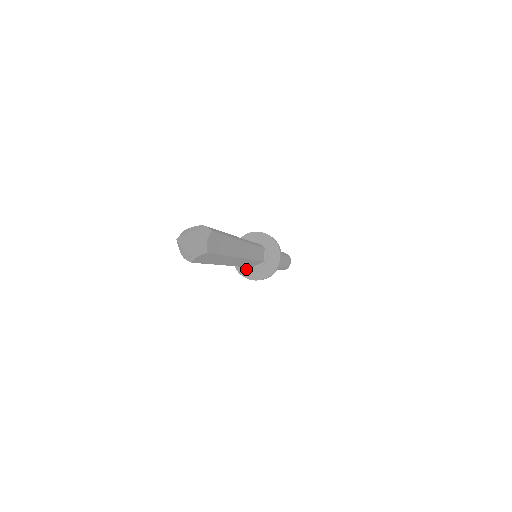
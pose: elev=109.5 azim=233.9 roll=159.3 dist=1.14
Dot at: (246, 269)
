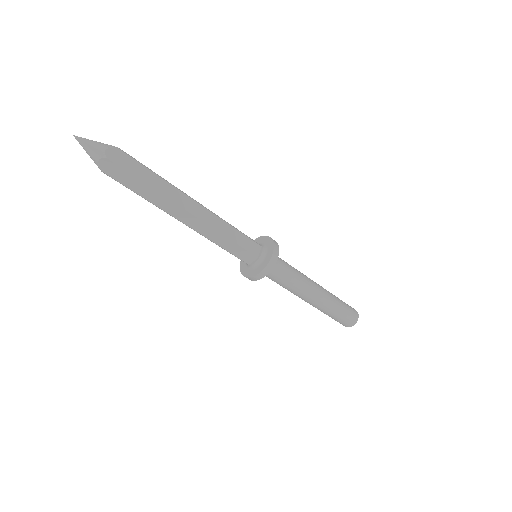
Dot at: (247, 269)
